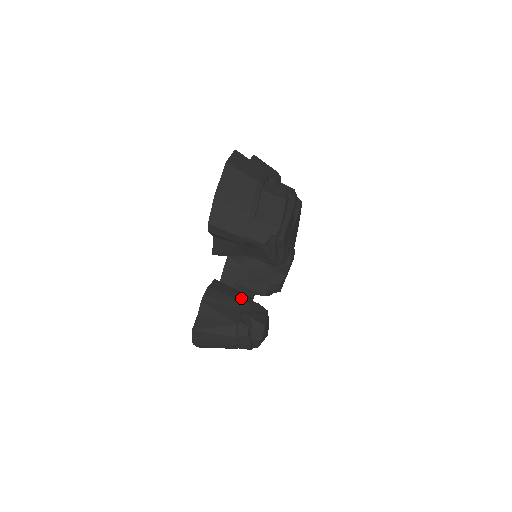
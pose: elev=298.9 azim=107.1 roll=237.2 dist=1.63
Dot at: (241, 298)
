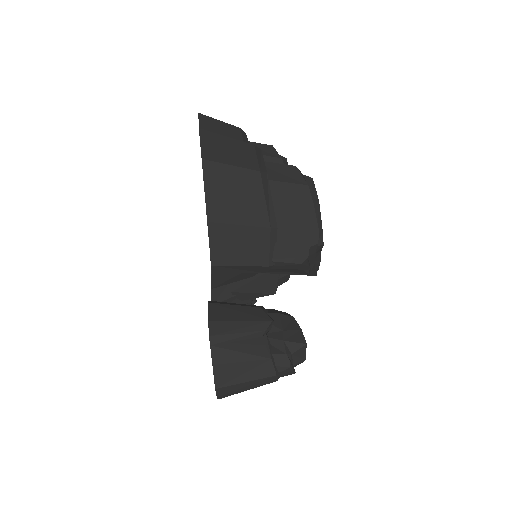
Dot at: (257, 318)
